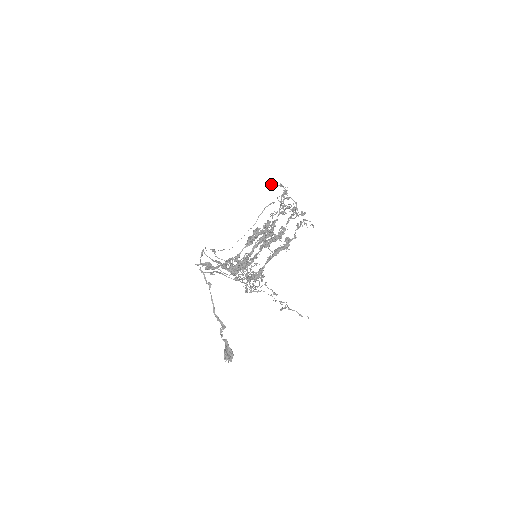
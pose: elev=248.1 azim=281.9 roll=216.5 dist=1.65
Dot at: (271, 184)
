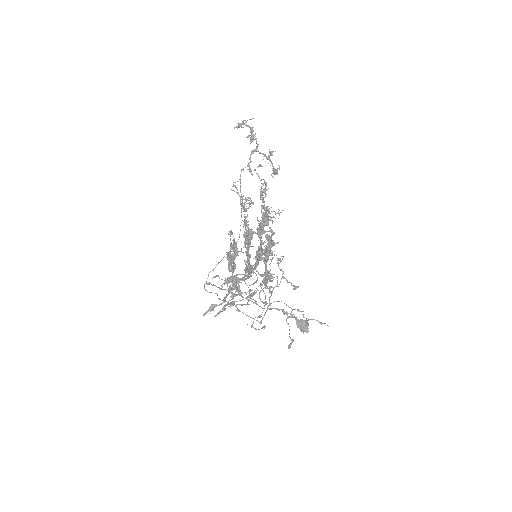
Dot at: (234, 127)
